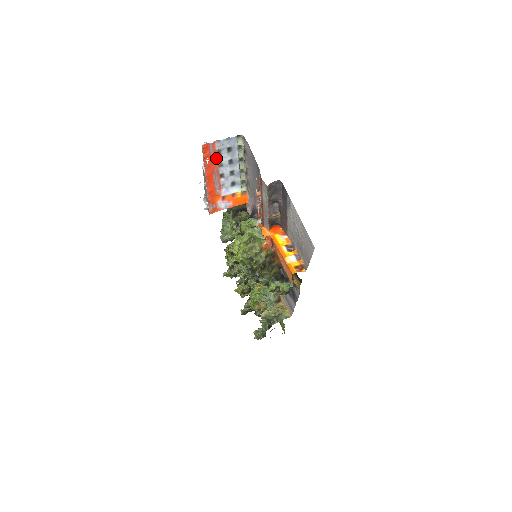
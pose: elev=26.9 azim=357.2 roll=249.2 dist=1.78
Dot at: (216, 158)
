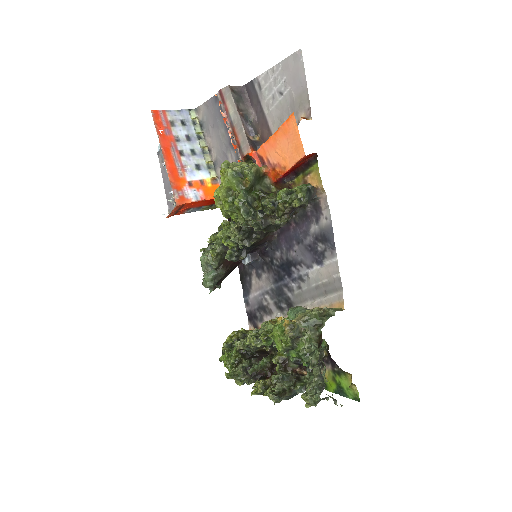
Dot at: (170, 130)
